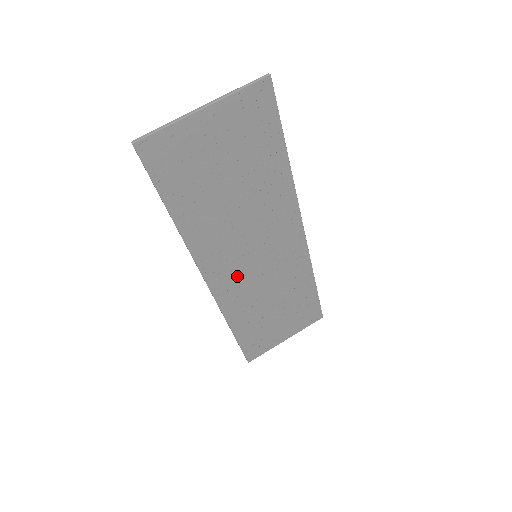
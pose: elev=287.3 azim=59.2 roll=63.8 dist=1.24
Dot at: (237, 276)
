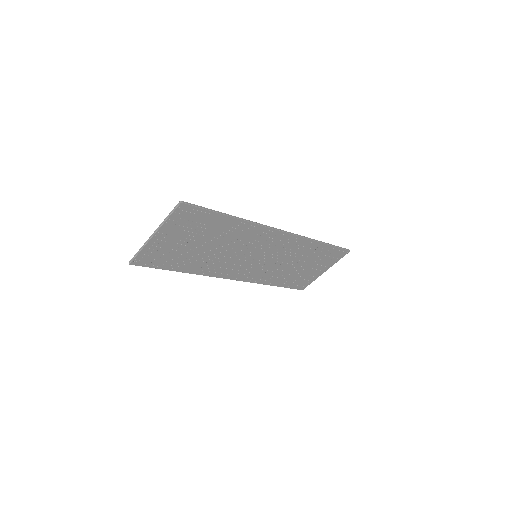
Dot at: (250, 268)
